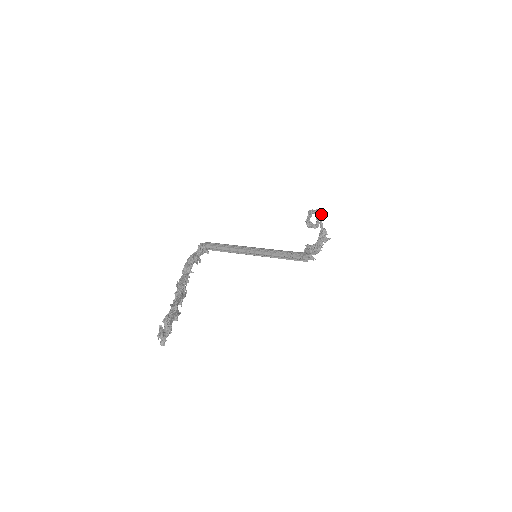
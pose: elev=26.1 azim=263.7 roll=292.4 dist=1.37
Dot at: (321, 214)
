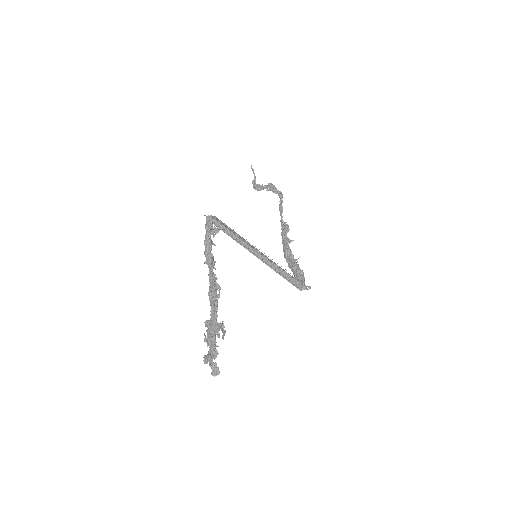
Dot at: occluded
